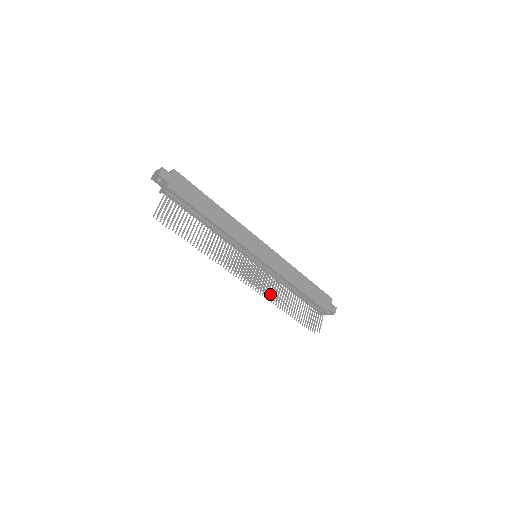
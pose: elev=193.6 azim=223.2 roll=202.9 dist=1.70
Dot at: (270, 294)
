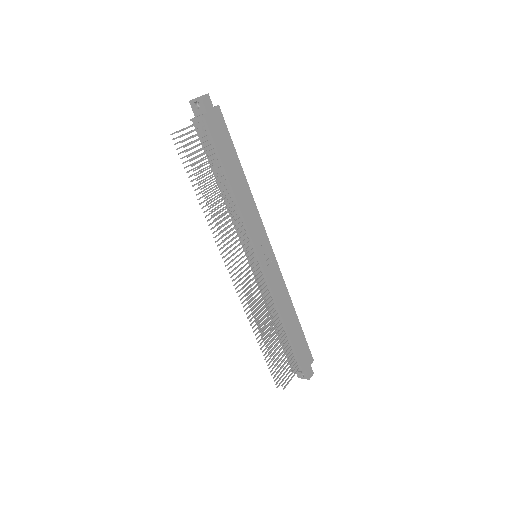
Dot at: (252, 305)
